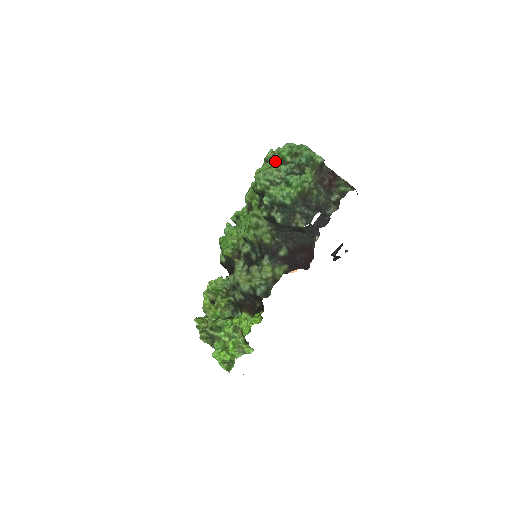
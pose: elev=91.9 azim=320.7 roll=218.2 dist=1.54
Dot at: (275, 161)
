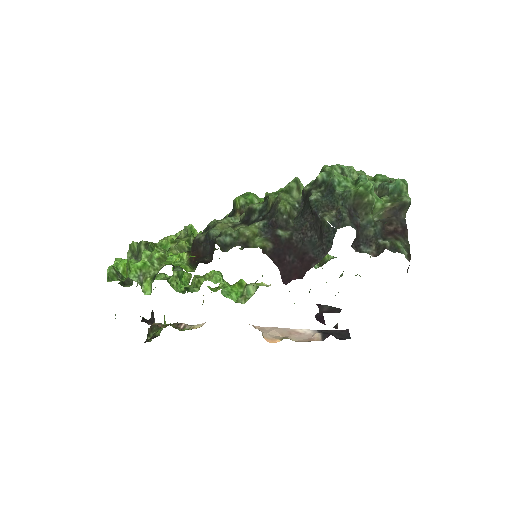
Dot at: occluded
